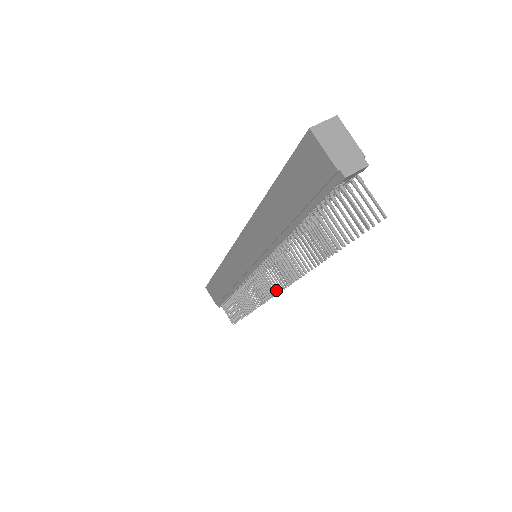
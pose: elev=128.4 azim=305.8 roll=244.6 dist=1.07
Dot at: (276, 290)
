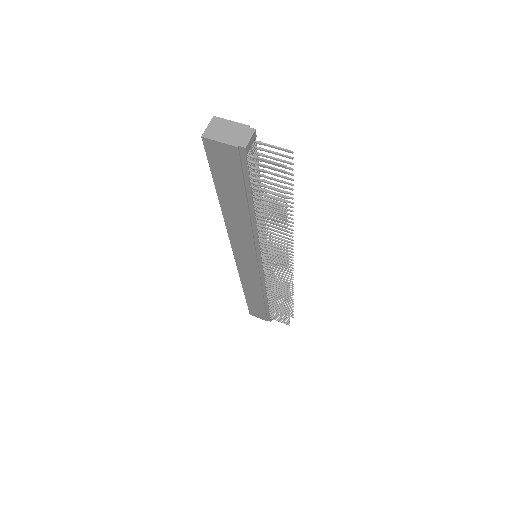
Dot at: (286, 267)
